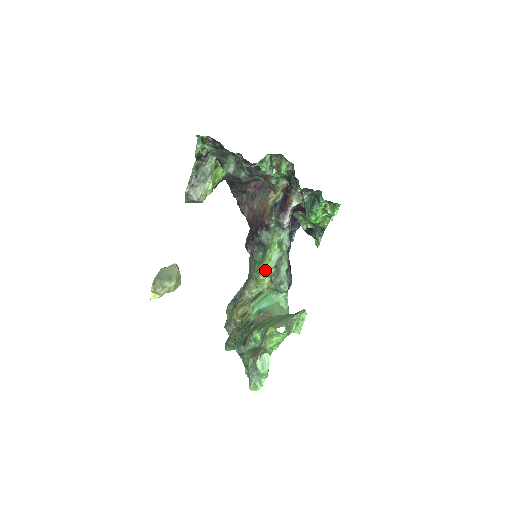
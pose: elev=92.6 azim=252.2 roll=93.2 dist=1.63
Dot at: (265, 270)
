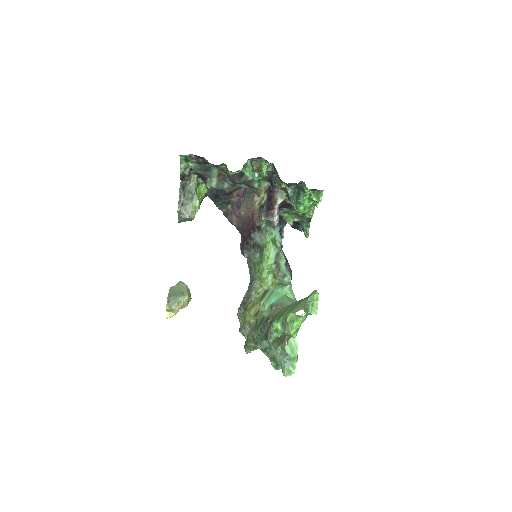
Dot at: (266, 268)
